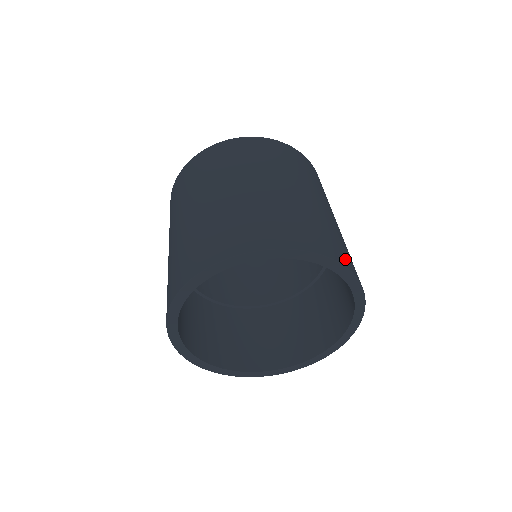
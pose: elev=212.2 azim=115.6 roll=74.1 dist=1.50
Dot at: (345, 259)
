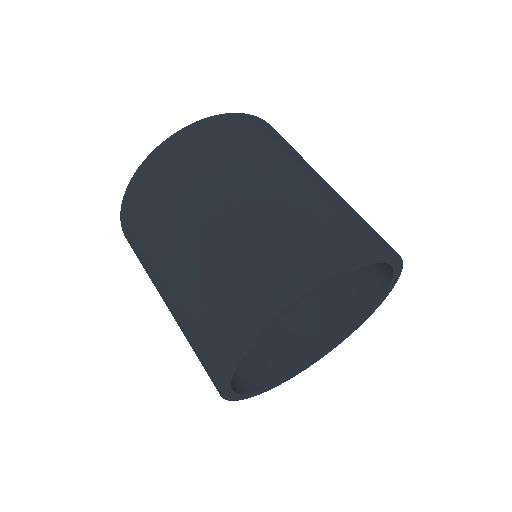
Dot at: (381, 241)
